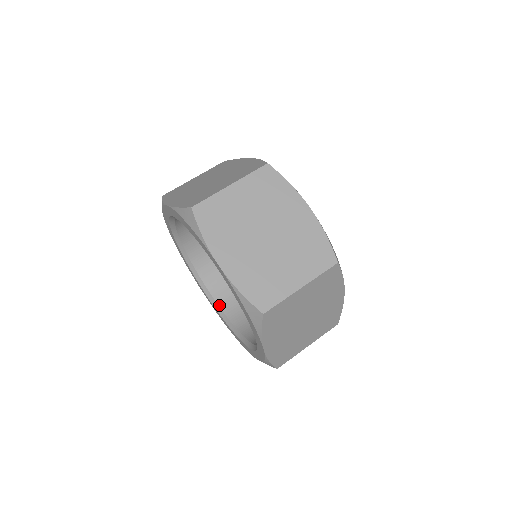
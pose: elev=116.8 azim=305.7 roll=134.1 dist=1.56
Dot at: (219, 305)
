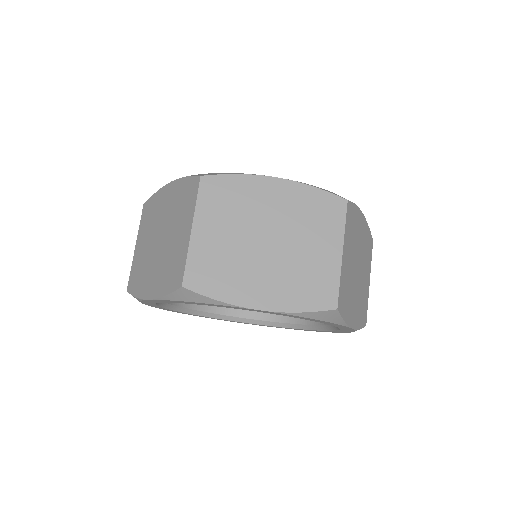
Dot at: (189, 308)
